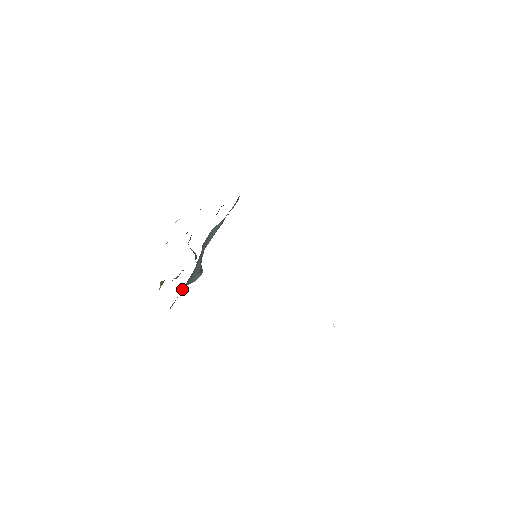
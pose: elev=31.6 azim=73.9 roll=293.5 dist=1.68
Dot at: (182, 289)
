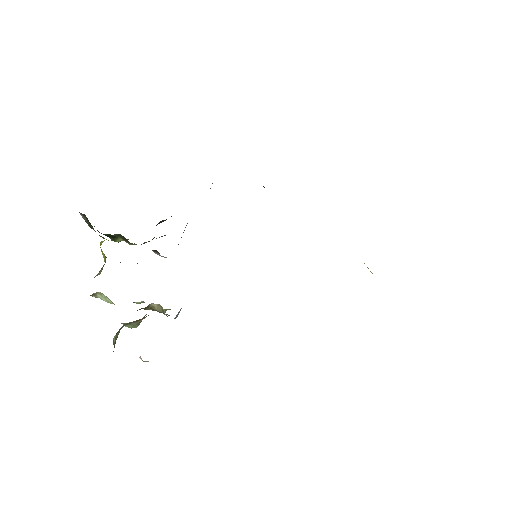
Dot at: occluded
